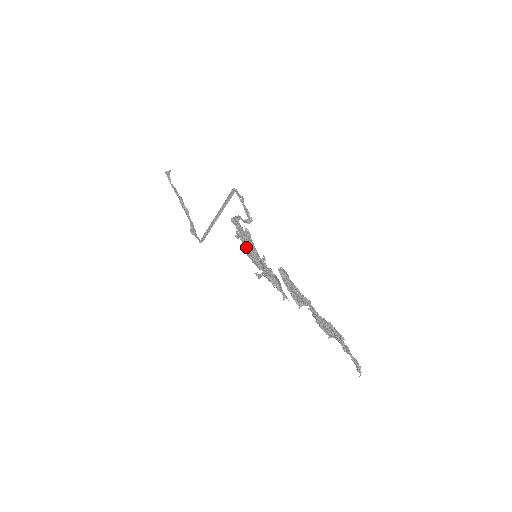
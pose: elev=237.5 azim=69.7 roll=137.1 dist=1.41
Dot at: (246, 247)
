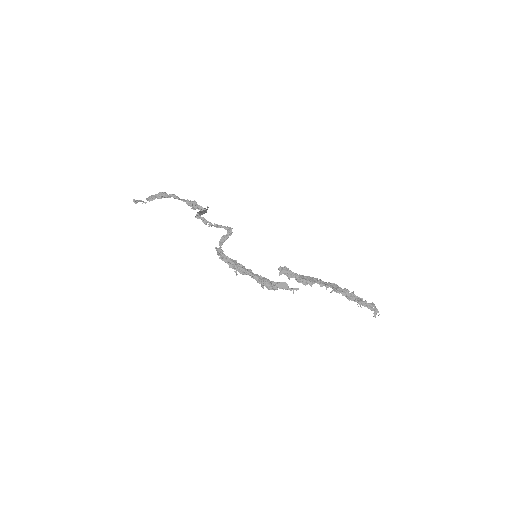
Dot at: (244, 274)
